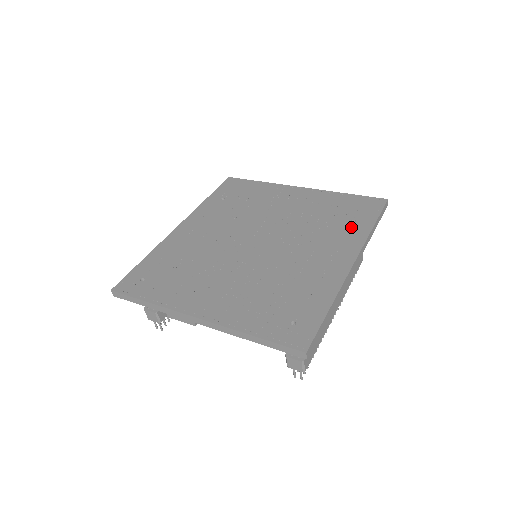
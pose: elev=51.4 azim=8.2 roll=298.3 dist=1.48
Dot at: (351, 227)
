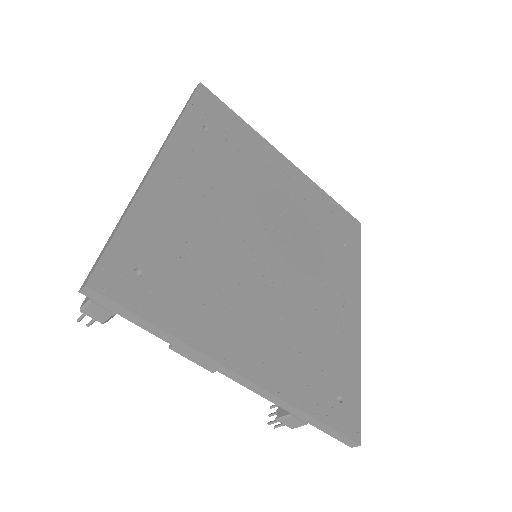
Dot at: (346, 254)
